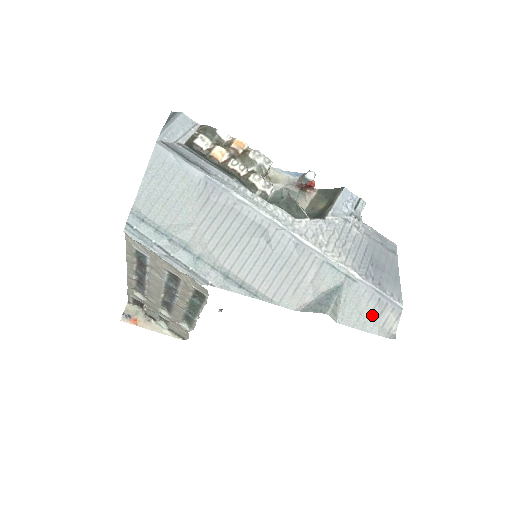
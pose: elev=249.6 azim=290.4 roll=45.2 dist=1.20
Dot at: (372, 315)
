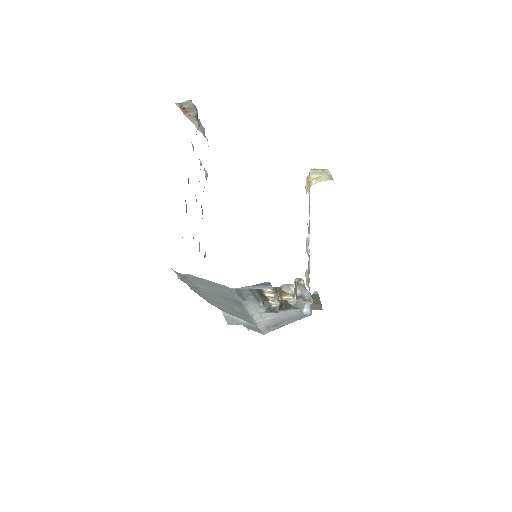
Dot at: (250, 327)
